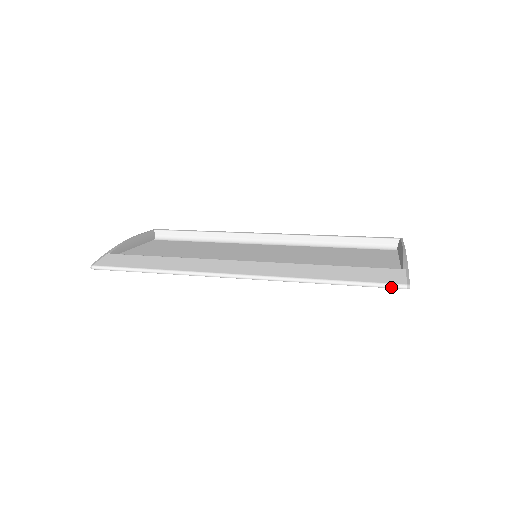
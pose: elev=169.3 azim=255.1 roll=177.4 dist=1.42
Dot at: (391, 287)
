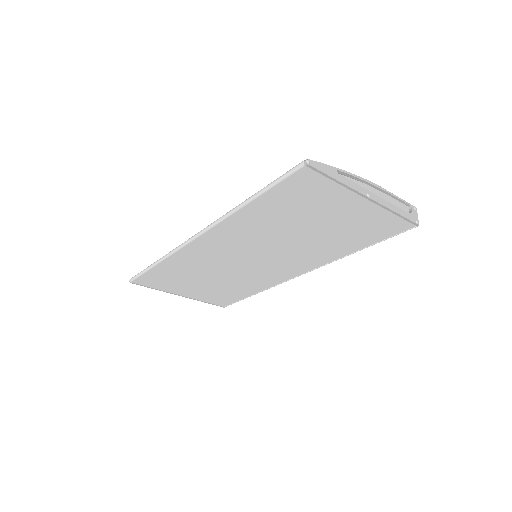
Dot at: (291, 171)
